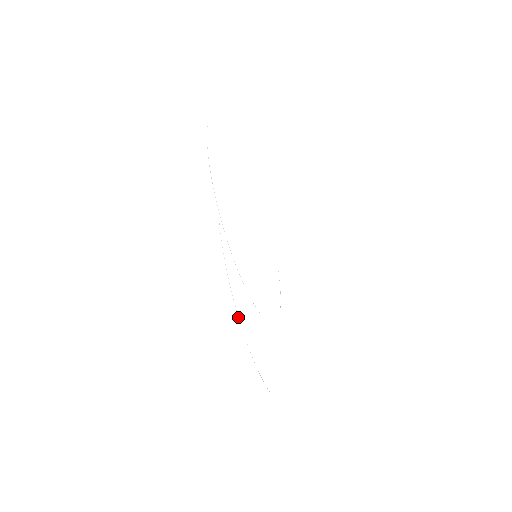
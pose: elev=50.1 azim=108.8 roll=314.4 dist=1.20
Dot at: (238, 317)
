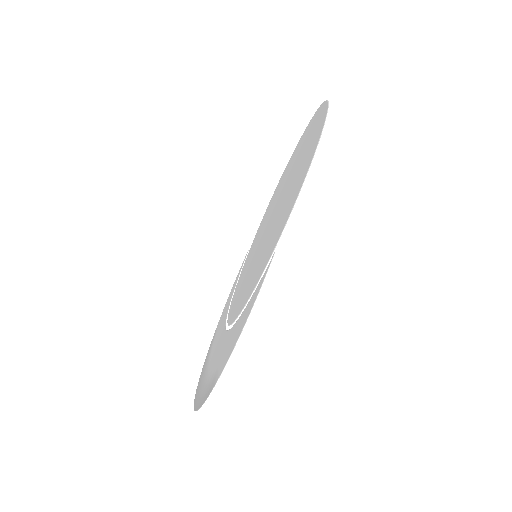
Dot at: (231, 352)
